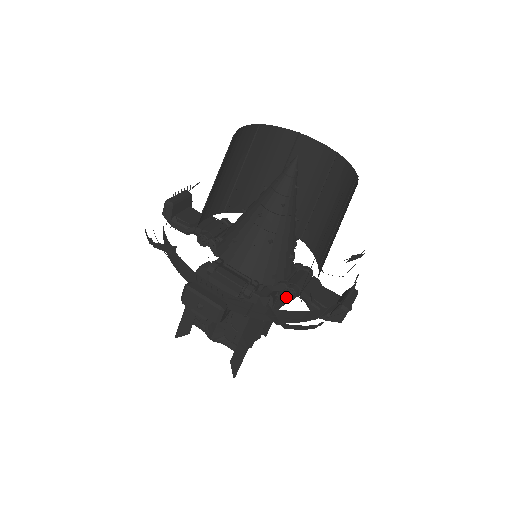
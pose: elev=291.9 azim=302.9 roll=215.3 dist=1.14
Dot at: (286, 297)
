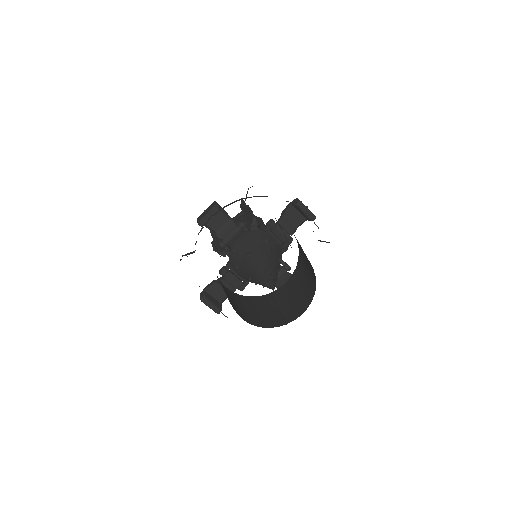
Dot at: occluded
